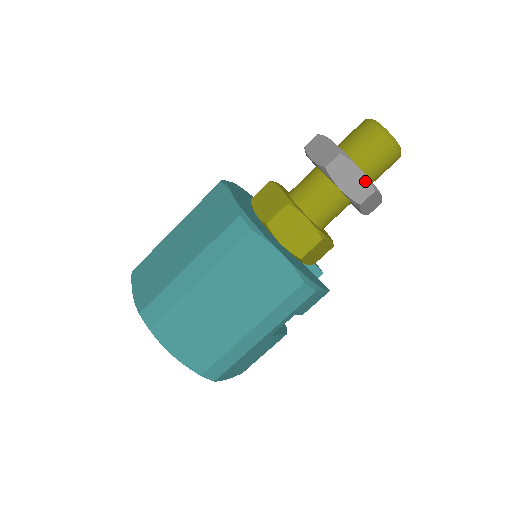
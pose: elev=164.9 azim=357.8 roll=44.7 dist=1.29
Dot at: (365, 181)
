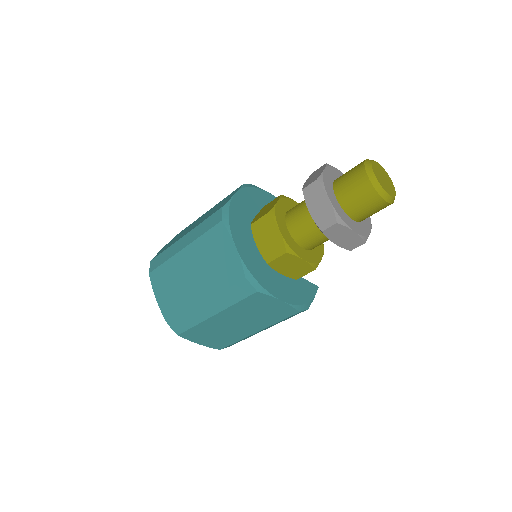
Dot at: (357, 238)
